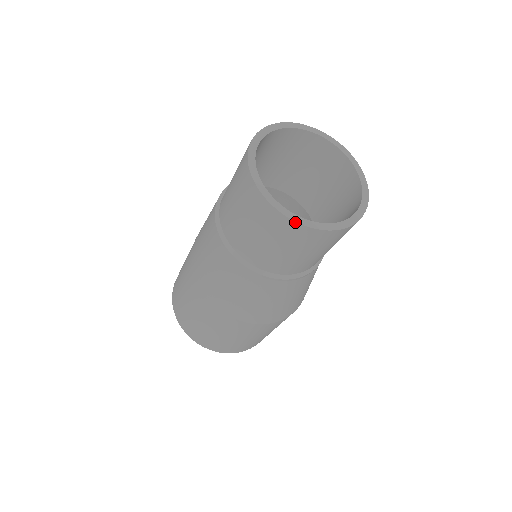
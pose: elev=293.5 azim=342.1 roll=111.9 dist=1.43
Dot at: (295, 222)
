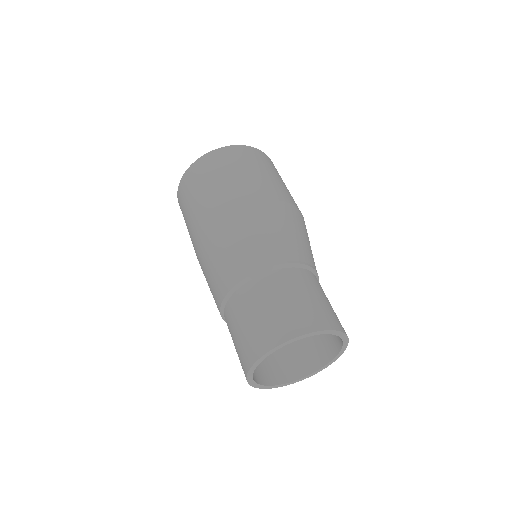
Dot at: (248, 382)
